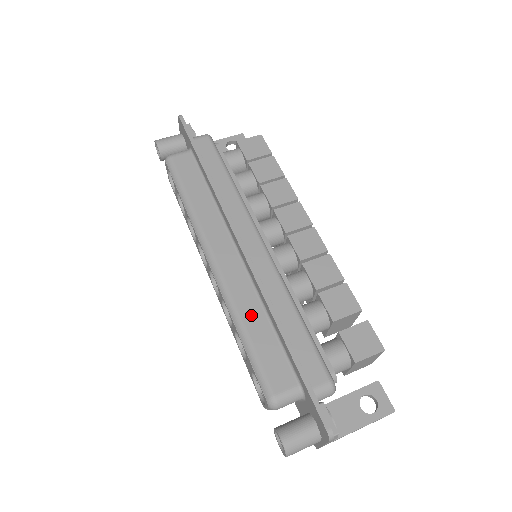
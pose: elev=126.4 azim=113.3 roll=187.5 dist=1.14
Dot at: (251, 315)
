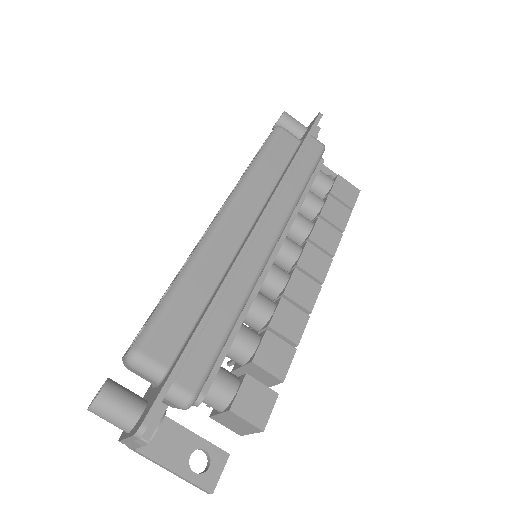
Dot at: (200, 280)
